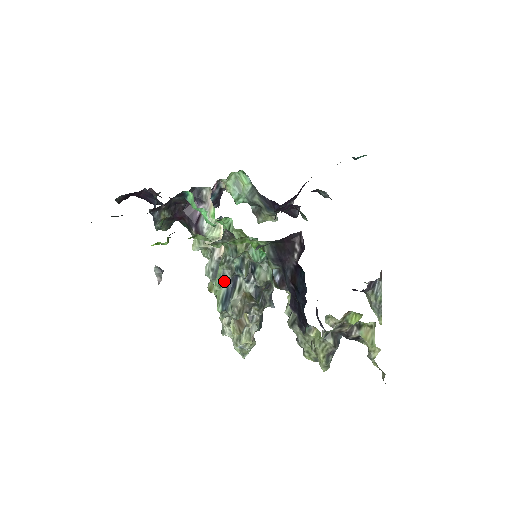
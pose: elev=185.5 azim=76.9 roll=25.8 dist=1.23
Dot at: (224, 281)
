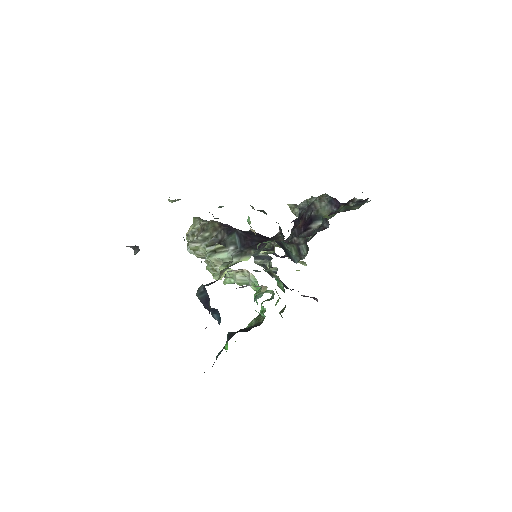
Dot at: occluded
